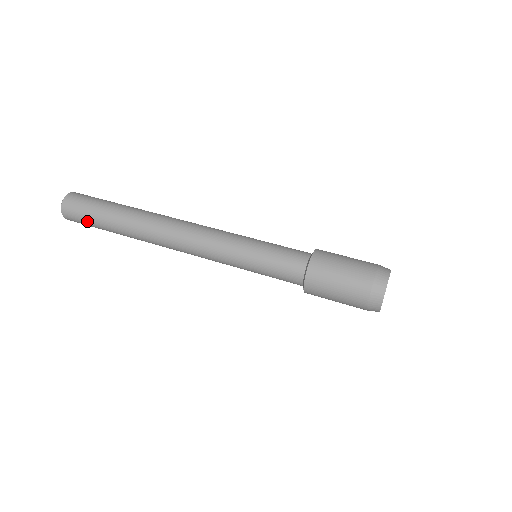
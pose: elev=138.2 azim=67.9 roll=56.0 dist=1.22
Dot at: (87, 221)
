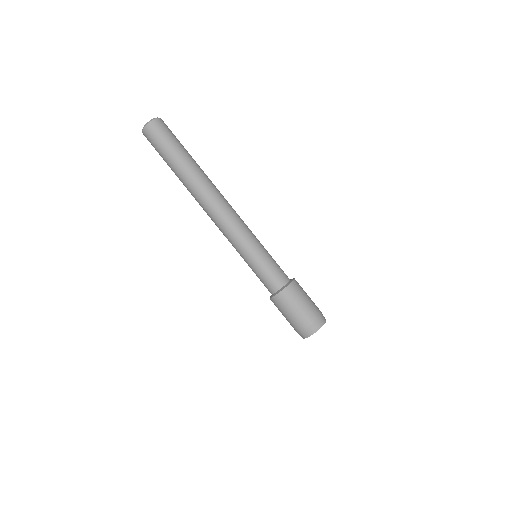
Dot at: (158, 152)
